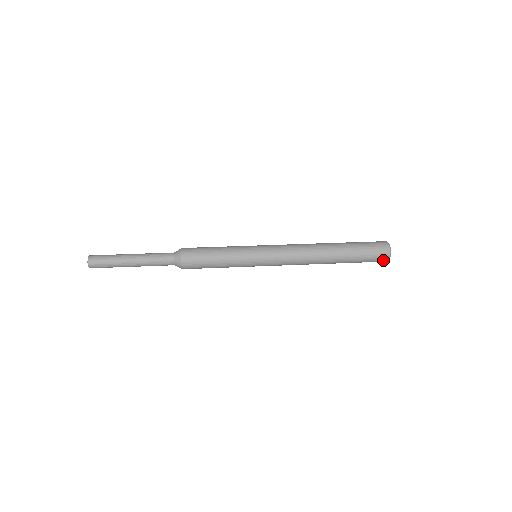
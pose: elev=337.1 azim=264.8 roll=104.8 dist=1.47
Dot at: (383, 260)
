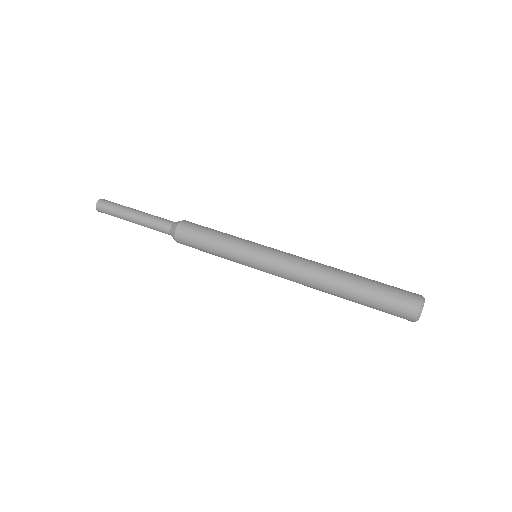
Dot at: (409, 316)
